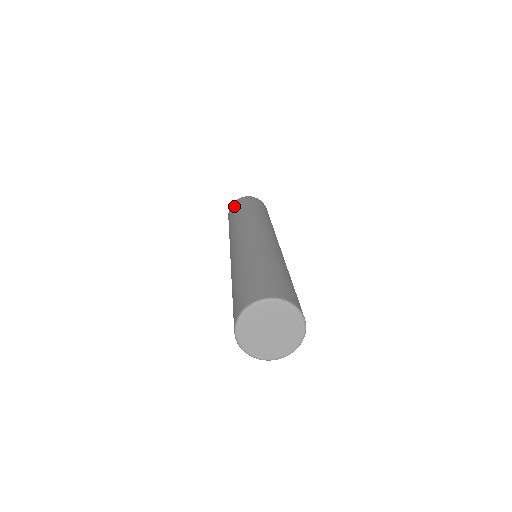
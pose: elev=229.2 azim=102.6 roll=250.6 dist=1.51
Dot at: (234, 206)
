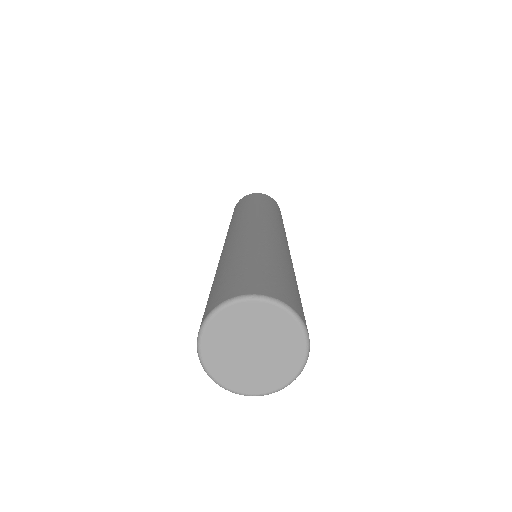
Dot at: (235, 207)
